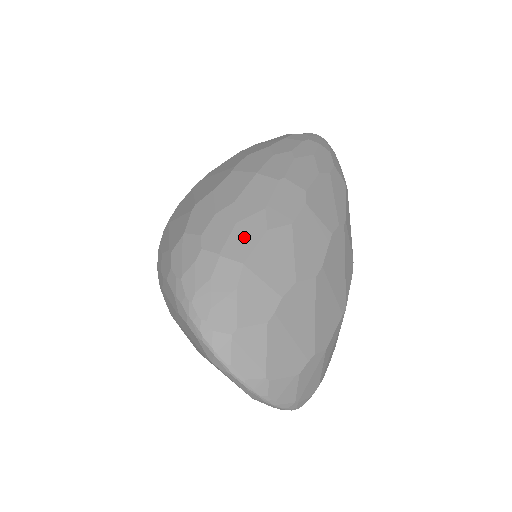
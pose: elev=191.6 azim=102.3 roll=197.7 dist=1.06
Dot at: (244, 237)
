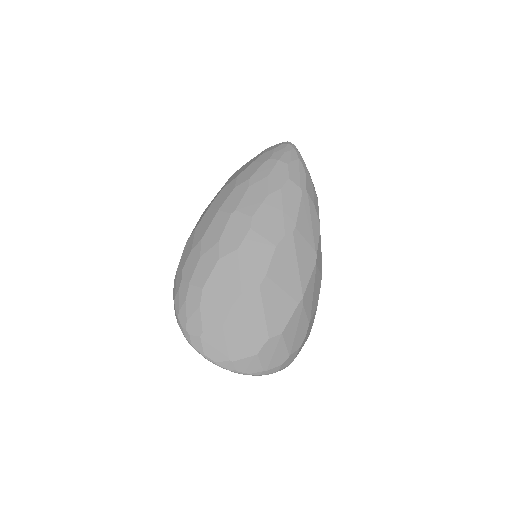
Dot at: (204, 268)
